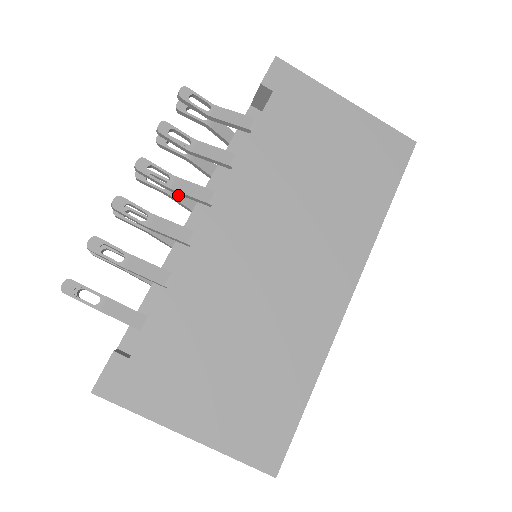
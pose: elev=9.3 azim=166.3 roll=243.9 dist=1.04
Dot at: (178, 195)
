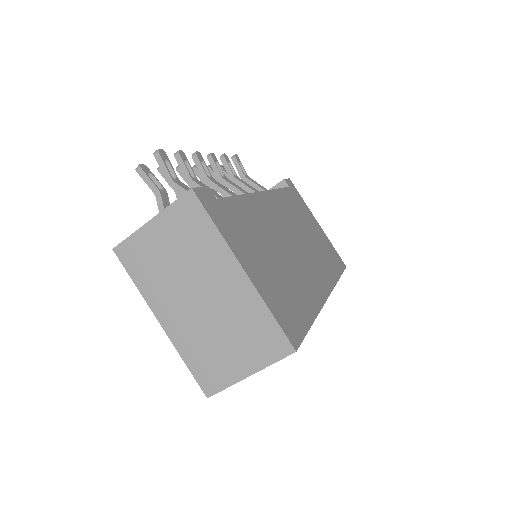
Dot at: occluded
